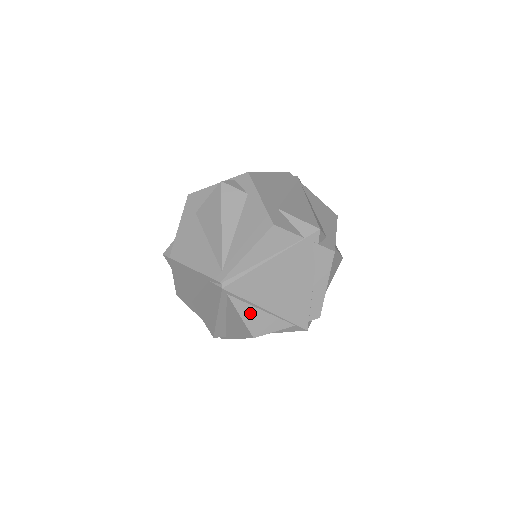
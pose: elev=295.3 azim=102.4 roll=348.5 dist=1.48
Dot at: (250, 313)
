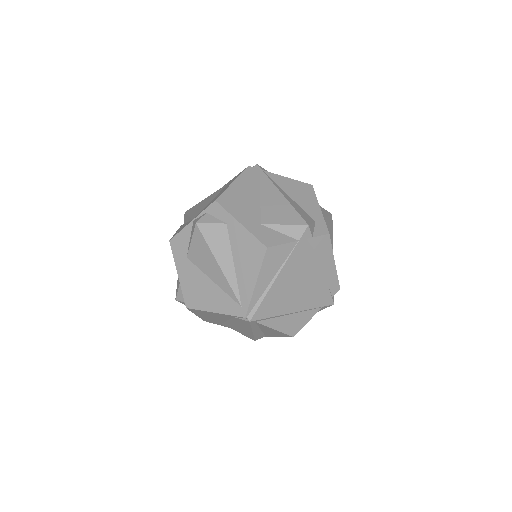
Dot at: (281, 322)
